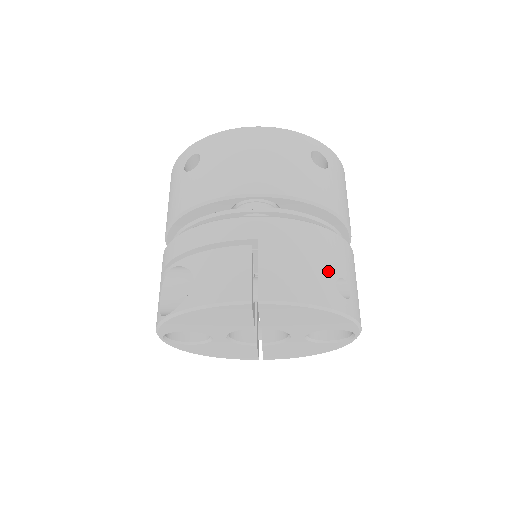
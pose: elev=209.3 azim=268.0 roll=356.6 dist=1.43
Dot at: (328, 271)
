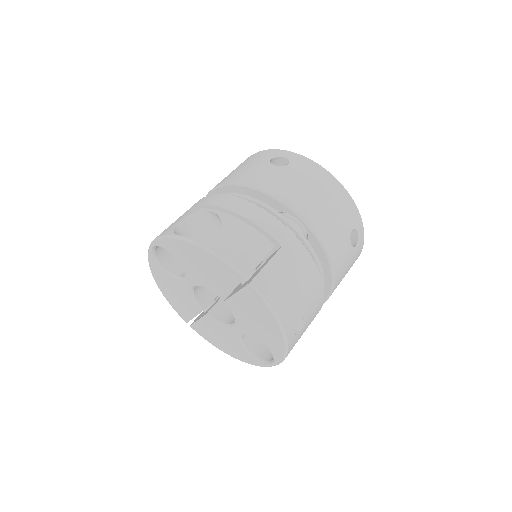
Dot at: (302, 306)
